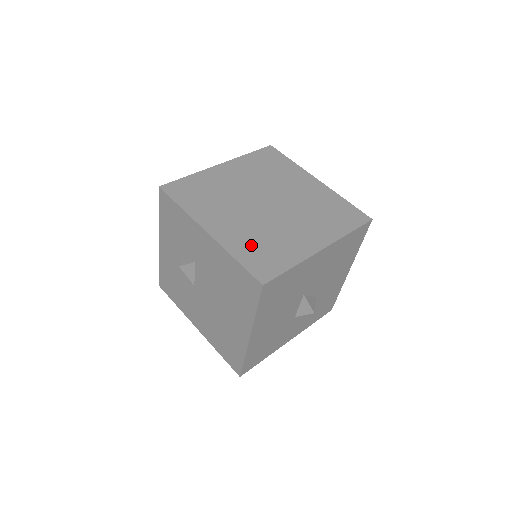
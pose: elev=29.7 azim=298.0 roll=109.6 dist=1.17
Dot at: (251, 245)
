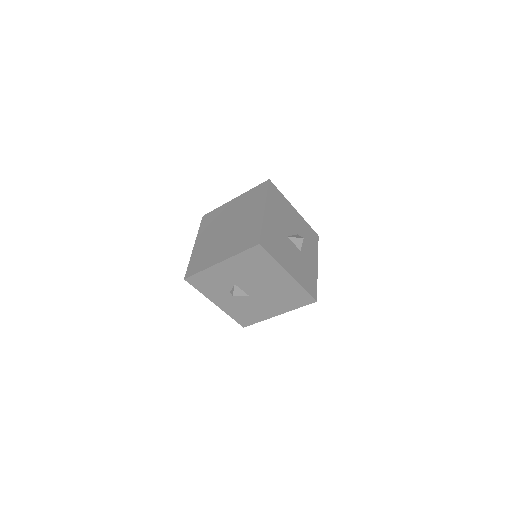
Dot at: (239, 243)
